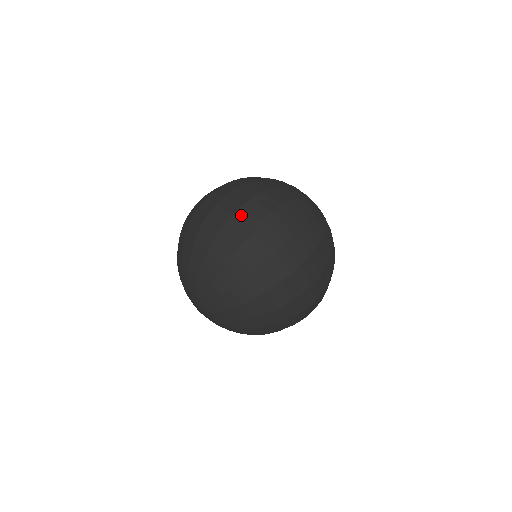
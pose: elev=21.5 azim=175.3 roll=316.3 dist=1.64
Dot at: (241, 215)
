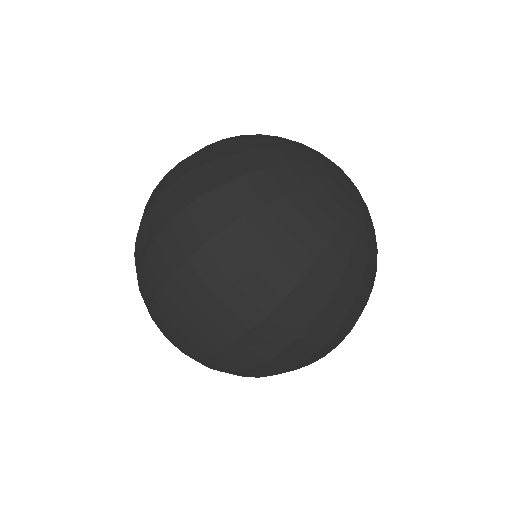
Dot at: occluded
